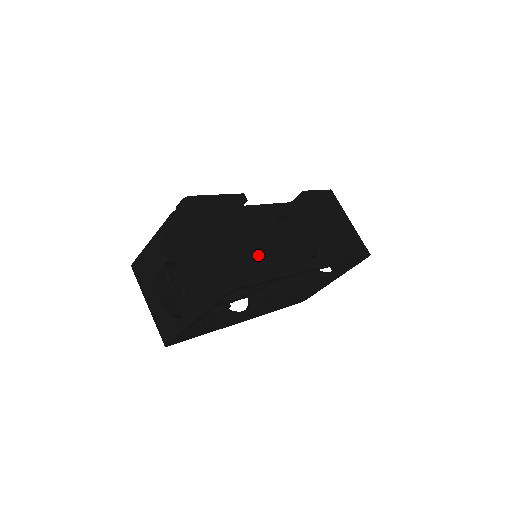
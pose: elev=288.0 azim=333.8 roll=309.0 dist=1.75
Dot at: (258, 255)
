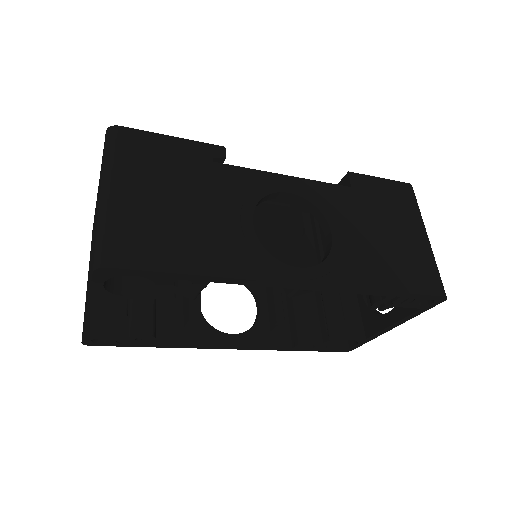
Dot at: (192, 233)
